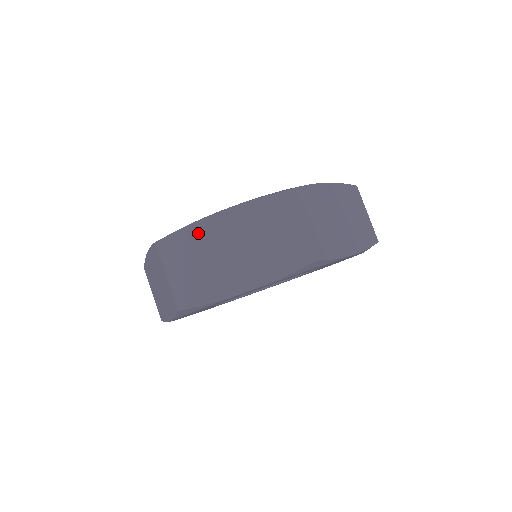
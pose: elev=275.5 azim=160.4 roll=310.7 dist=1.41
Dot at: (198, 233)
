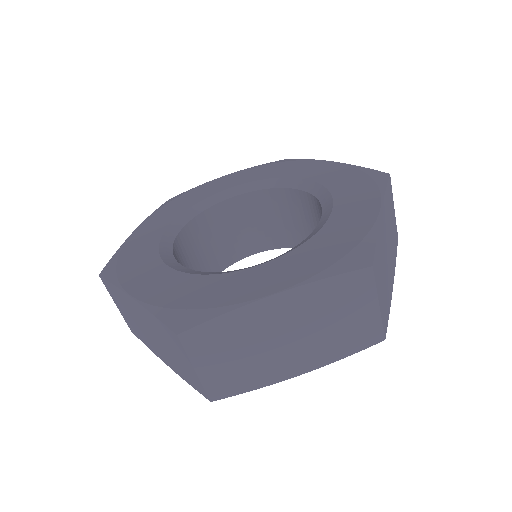
Dot at: (241, 321)
